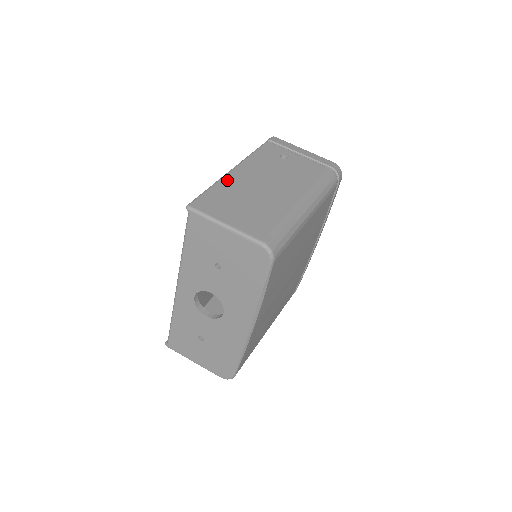
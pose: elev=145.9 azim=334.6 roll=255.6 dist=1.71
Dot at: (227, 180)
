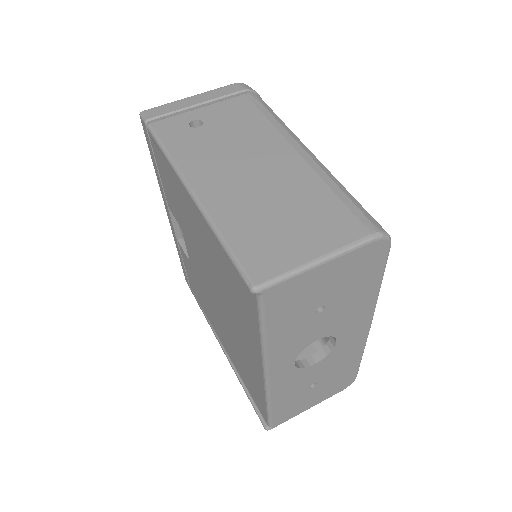
Dot at: (216, 210)
